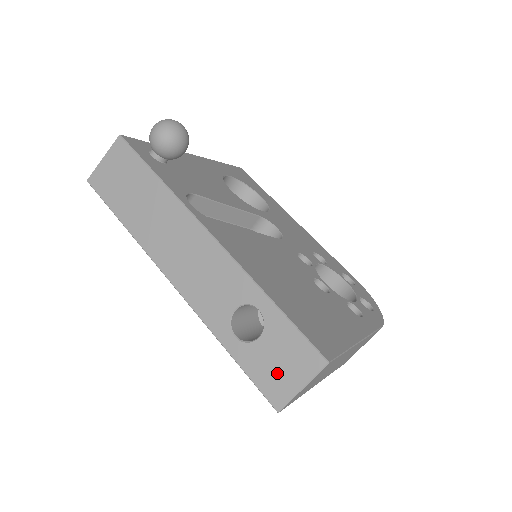
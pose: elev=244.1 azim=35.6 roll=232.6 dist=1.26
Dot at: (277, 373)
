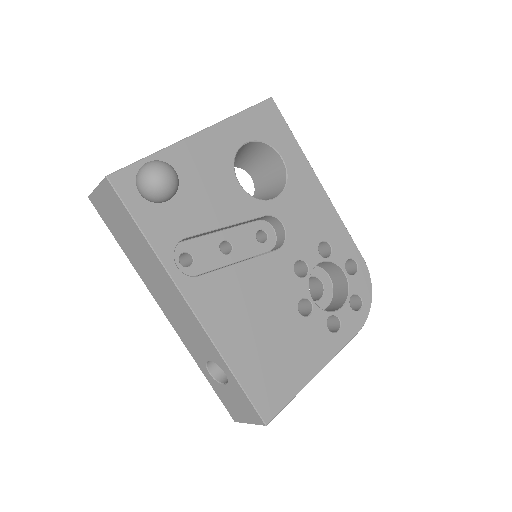
Dot at: (235, 407)
